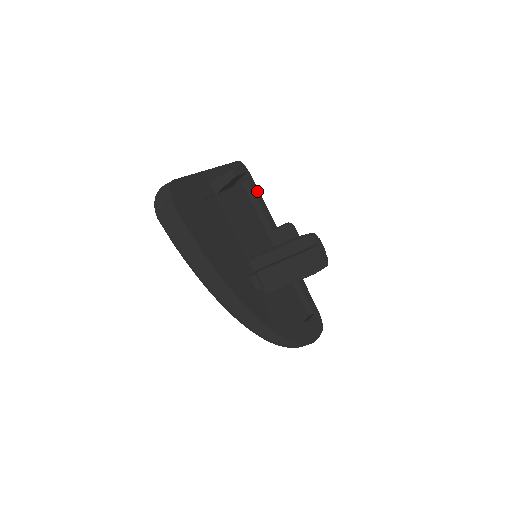
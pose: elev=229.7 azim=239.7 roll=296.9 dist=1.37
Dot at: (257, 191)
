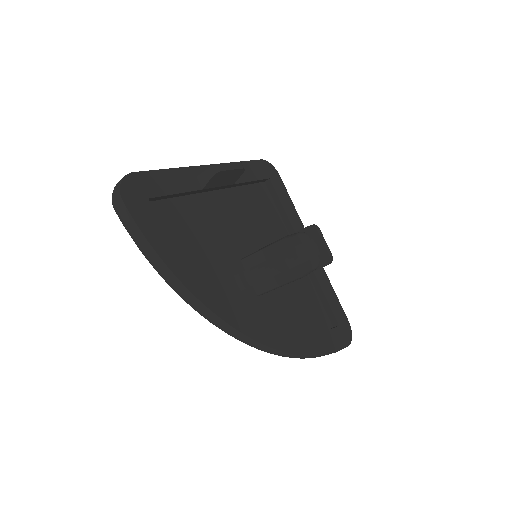
Dot at: (283, 191)
